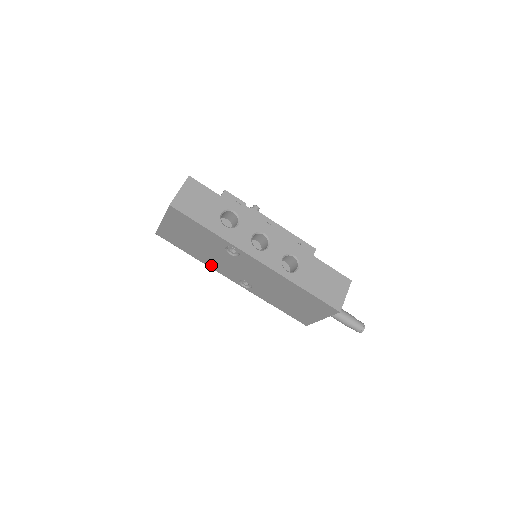
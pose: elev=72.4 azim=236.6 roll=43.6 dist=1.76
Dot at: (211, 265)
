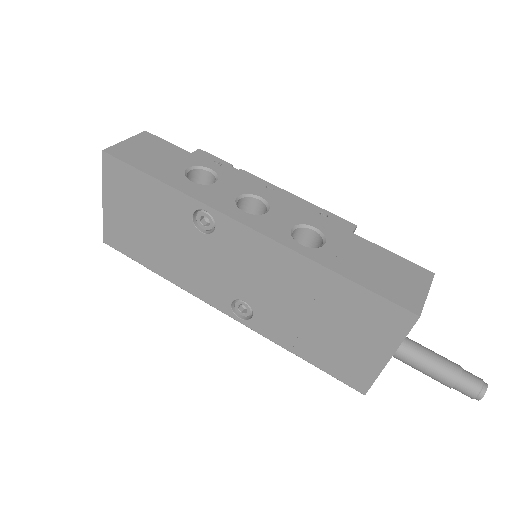
Dot at: (184, 282)
